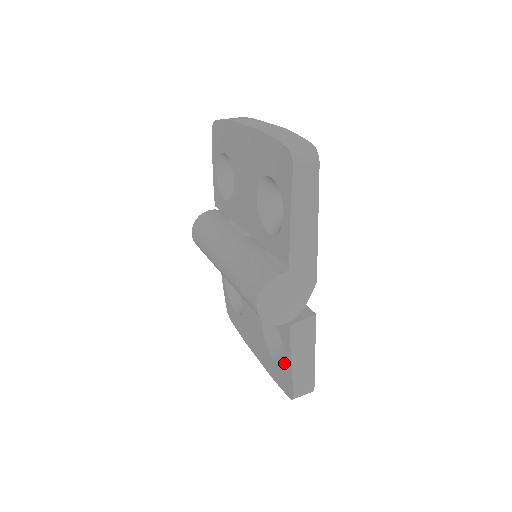
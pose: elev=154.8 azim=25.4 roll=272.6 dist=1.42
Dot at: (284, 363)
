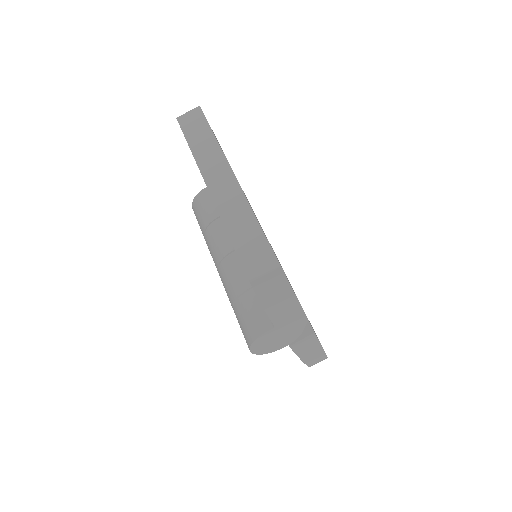
Dot at: occluded
